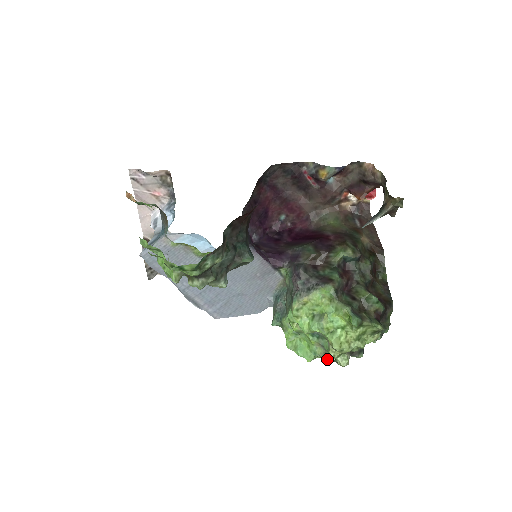
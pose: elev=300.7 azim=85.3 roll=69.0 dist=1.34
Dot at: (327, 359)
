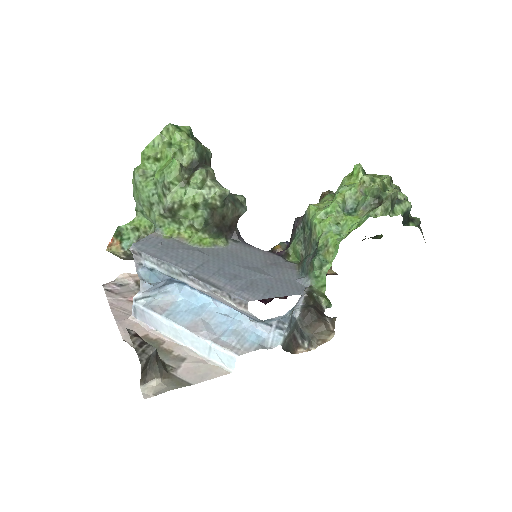
Dot at: (380, 206)
